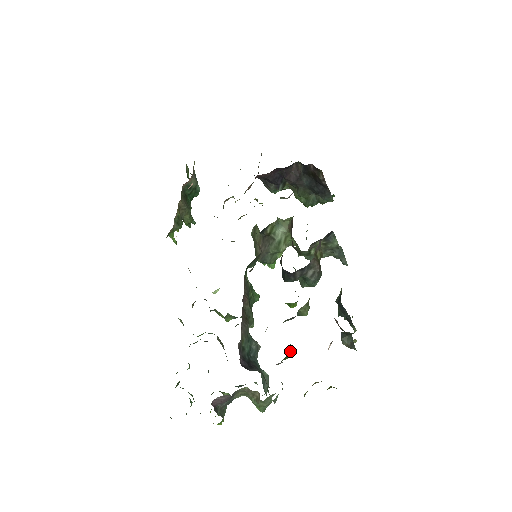
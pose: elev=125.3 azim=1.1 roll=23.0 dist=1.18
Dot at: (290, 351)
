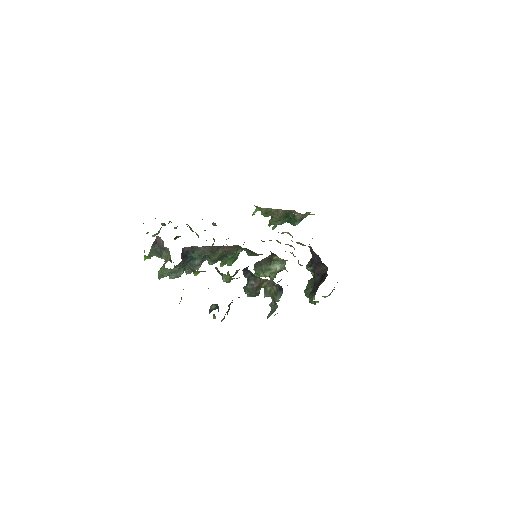
Dot at: (198, 273)
